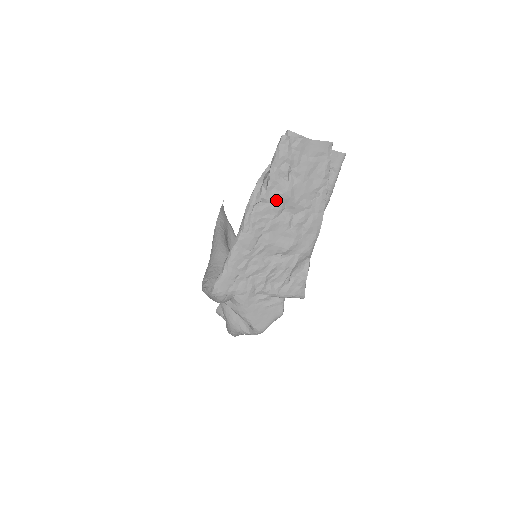
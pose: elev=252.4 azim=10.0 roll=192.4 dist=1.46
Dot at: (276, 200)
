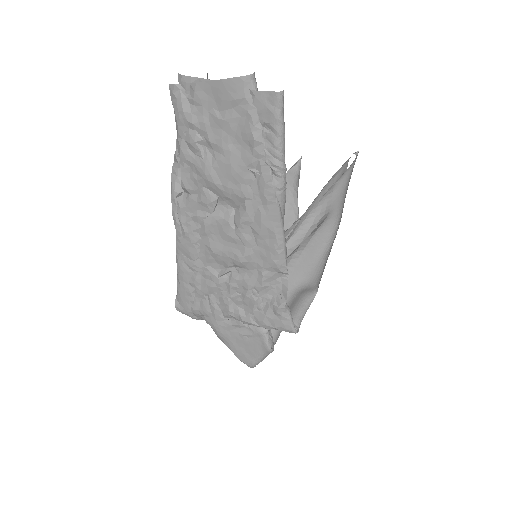
Dot at: (199, 189)
